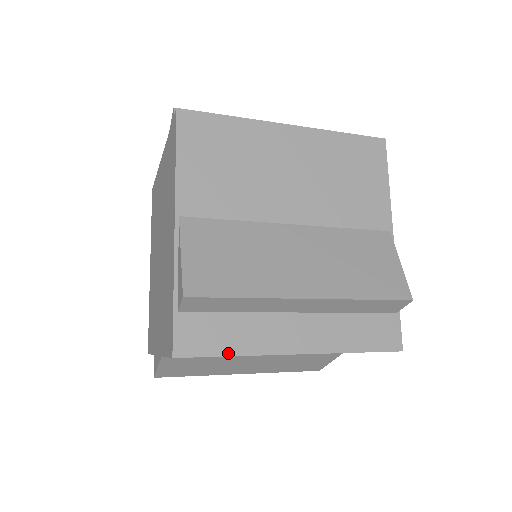
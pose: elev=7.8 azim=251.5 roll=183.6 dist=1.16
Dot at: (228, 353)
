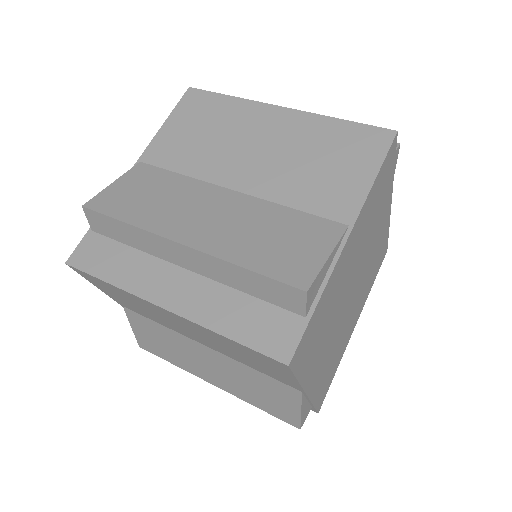
Dot at: occluded
